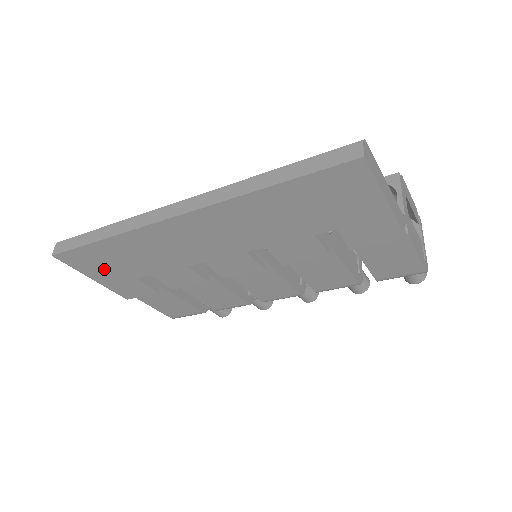
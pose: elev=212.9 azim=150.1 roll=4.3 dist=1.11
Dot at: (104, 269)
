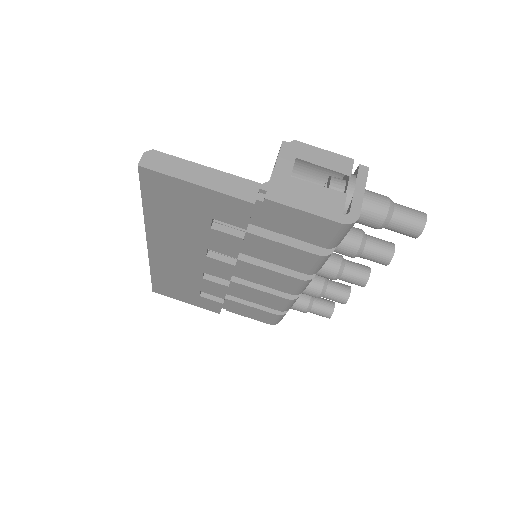
Dot at: (179, 294)
